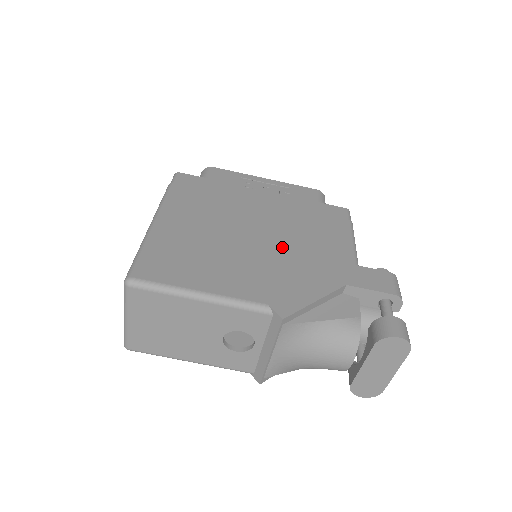
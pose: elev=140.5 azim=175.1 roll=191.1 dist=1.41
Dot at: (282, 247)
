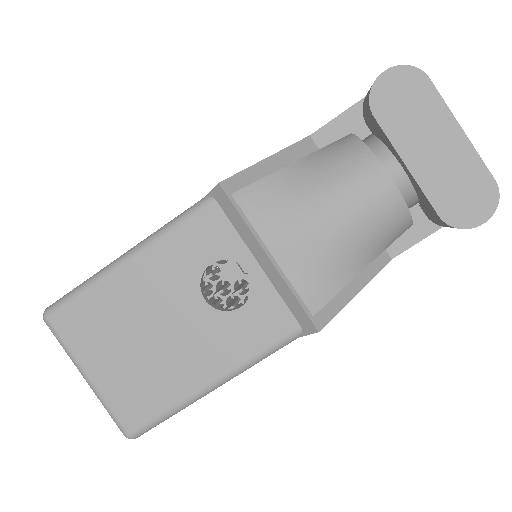
Dot at: occluded
